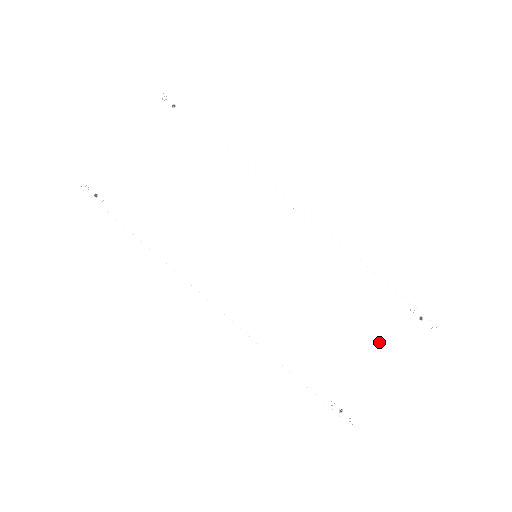
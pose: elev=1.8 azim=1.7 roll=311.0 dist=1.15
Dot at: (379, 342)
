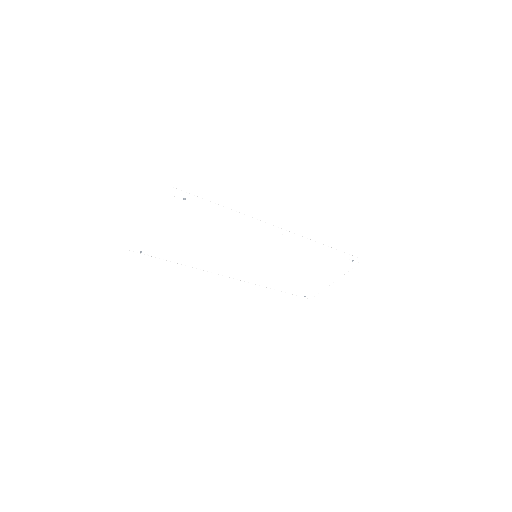
Dot at: (328, 273)
